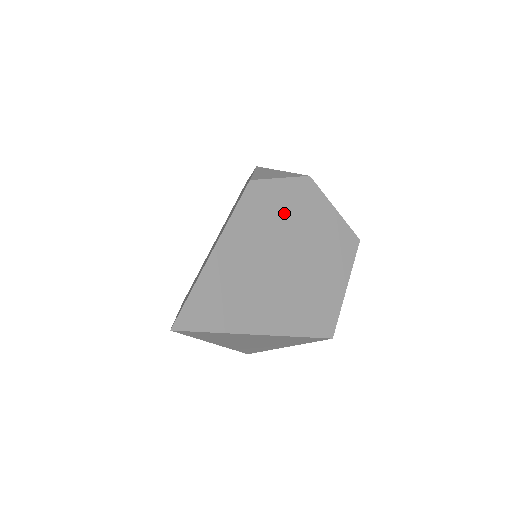
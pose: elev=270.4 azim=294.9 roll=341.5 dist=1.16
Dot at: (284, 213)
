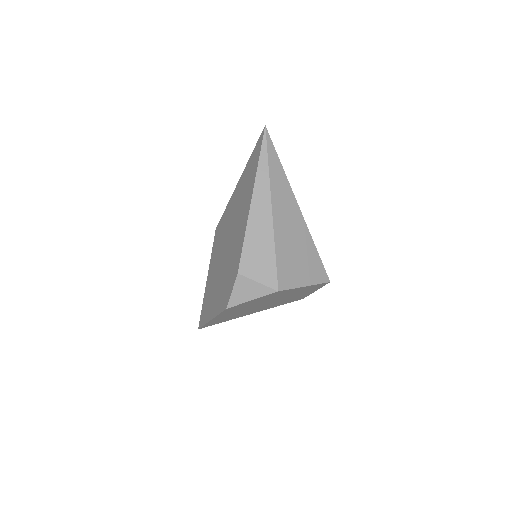
Dot at: (258, 302)
